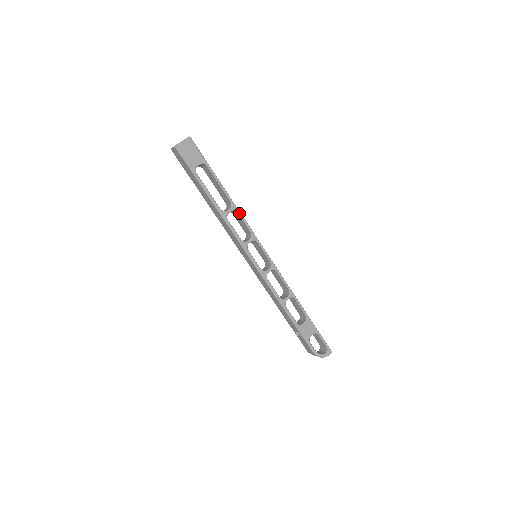
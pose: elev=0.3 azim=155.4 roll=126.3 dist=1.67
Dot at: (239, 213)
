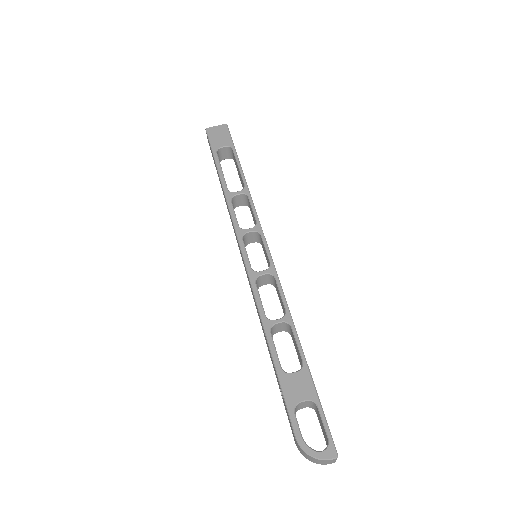
Dot at: (250, 198)
